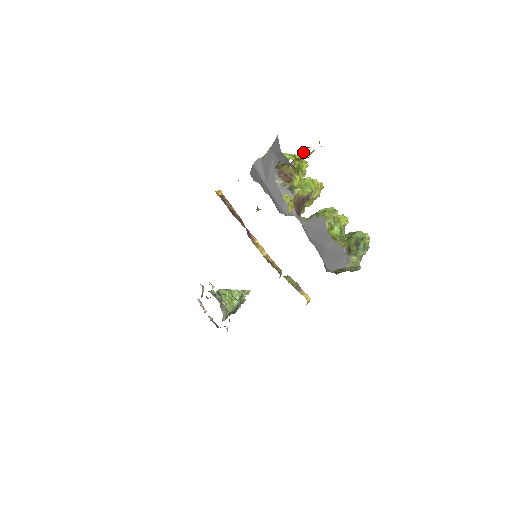
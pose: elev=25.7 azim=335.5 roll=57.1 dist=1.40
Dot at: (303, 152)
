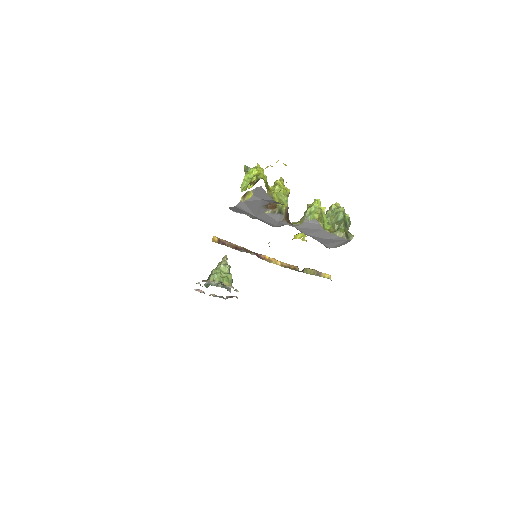
Dot at: occluded
